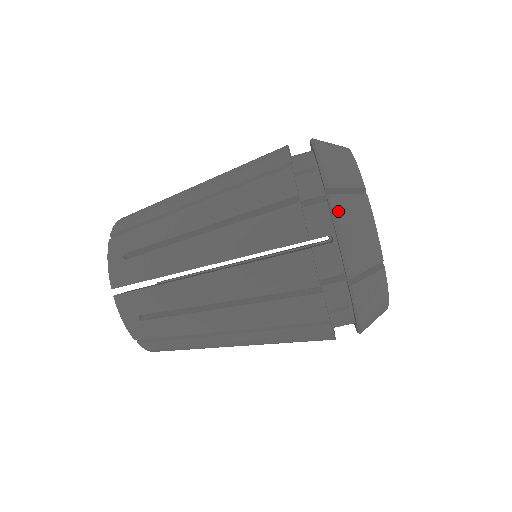
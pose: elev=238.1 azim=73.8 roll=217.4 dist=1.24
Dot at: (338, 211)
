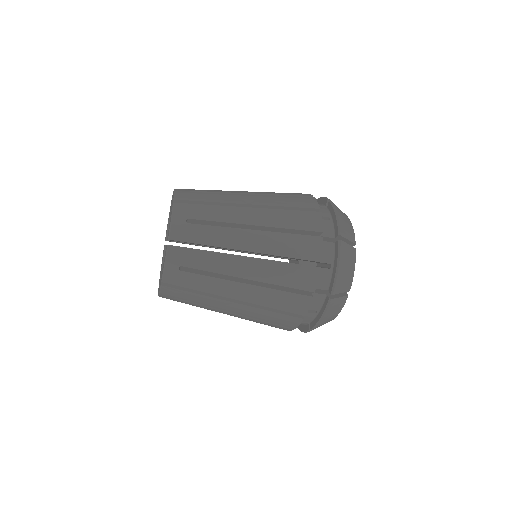
Dot at: (329, 308)
